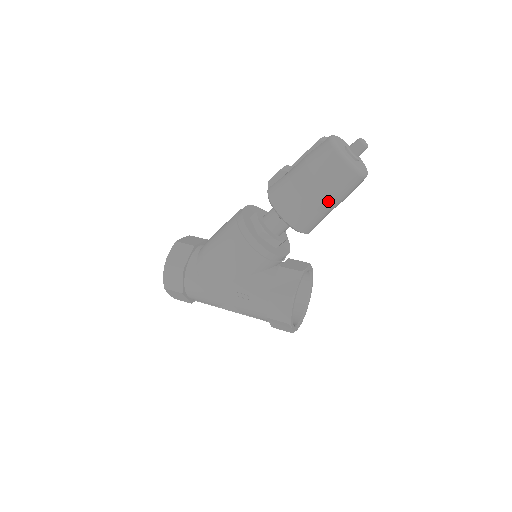
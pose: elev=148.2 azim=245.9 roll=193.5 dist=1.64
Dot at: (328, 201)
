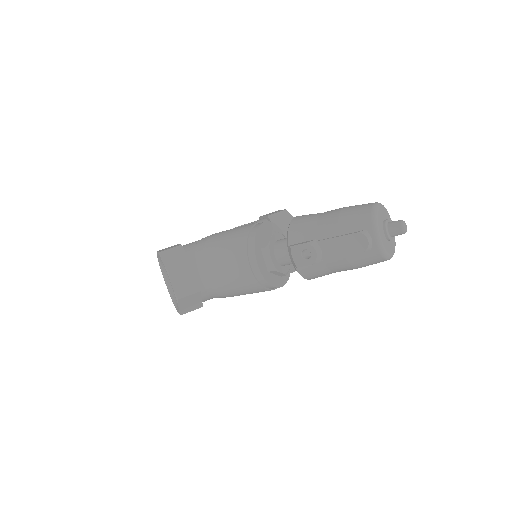
Dot at: occluded
